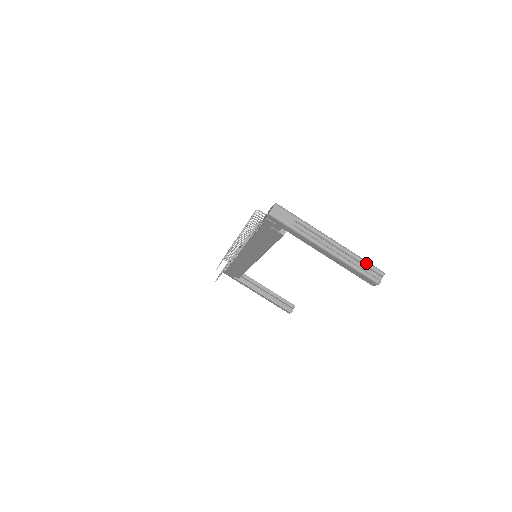
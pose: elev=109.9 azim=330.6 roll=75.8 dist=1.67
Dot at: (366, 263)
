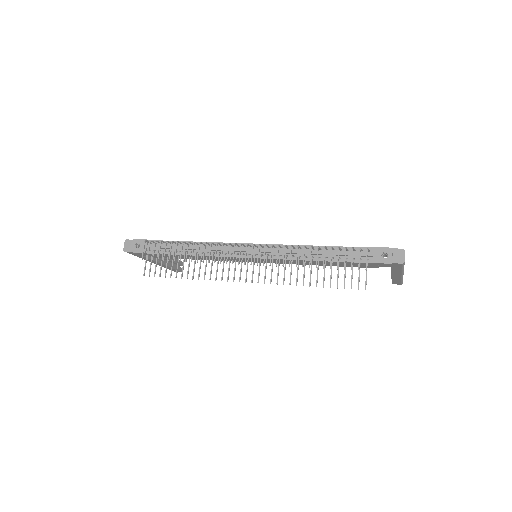
Dot at: occluded
